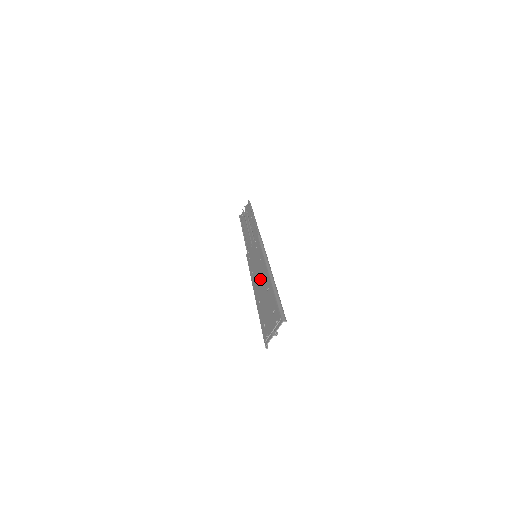
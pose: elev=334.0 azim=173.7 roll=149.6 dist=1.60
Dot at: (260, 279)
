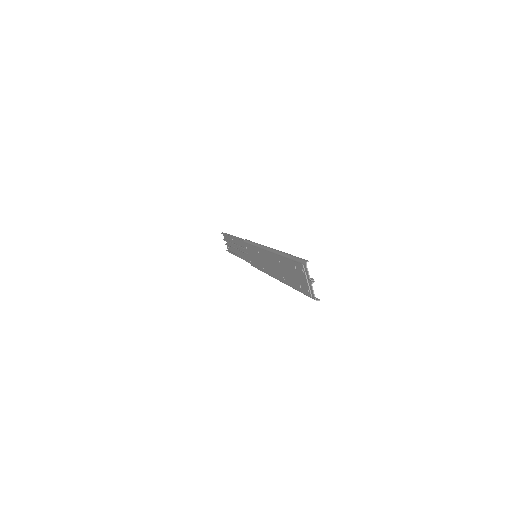
Dot at: (270, 264)
